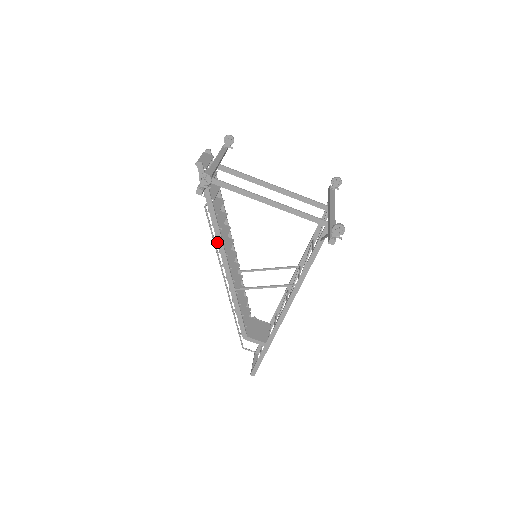
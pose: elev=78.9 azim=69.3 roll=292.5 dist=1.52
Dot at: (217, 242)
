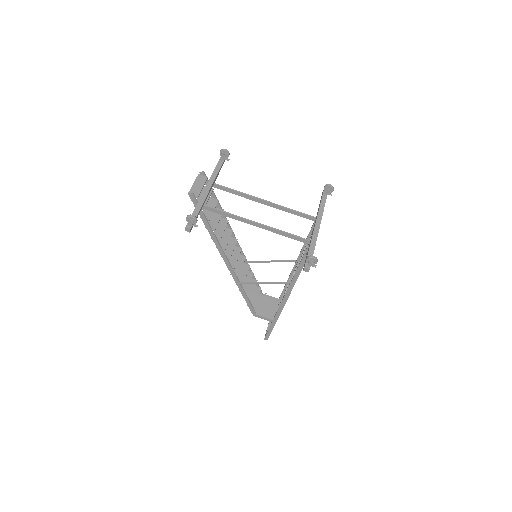
Dot at: (218, 250)
